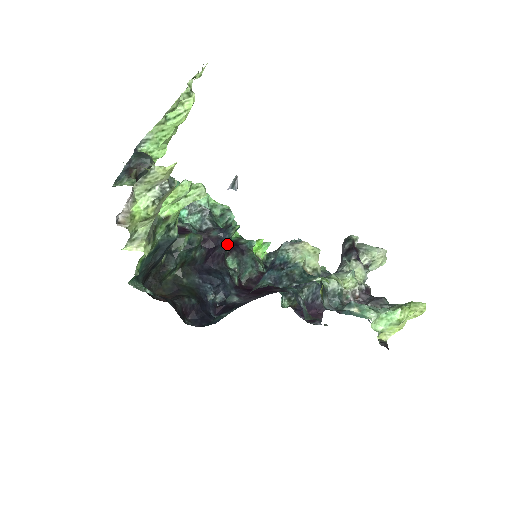
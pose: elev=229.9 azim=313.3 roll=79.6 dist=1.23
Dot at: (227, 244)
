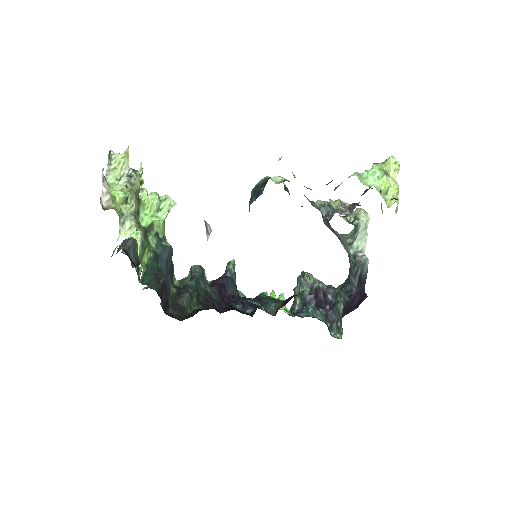
Dot at: (235, 285)
